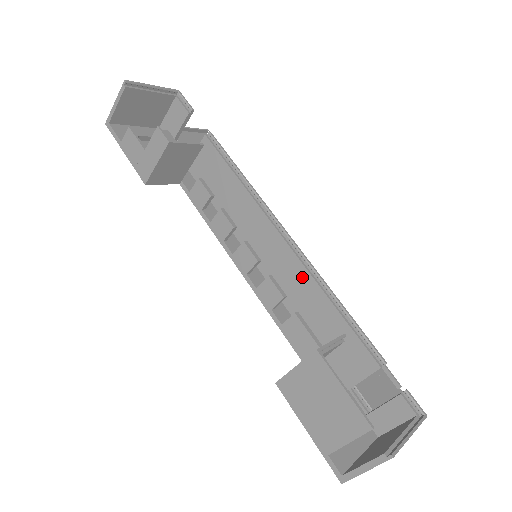
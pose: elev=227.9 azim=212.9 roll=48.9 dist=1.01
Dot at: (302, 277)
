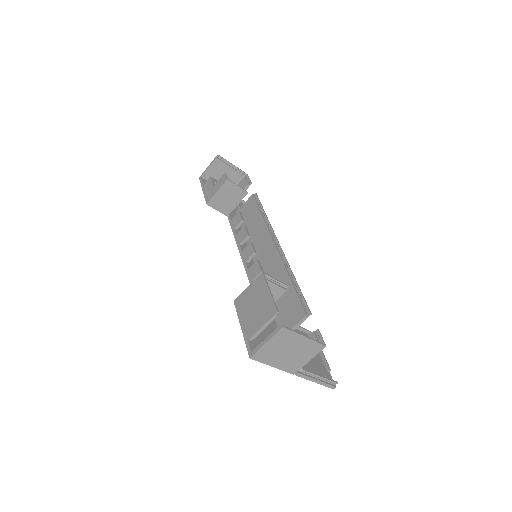
Dot at: (278, 266)
